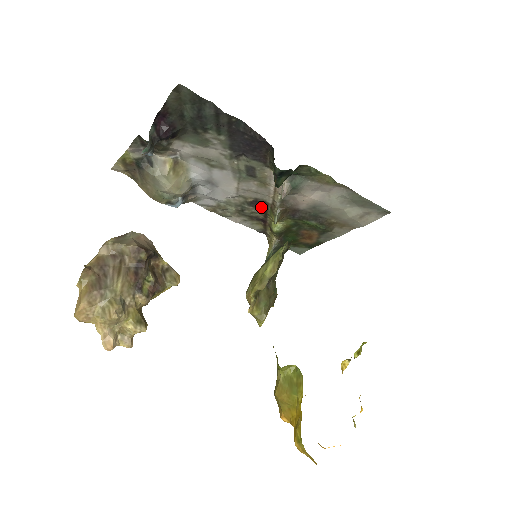
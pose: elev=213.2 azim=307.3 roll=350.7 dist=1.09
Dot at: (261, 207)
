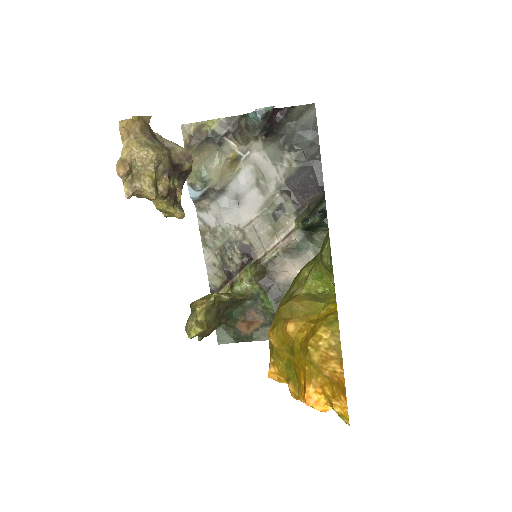
Dot at: (244, 258)
